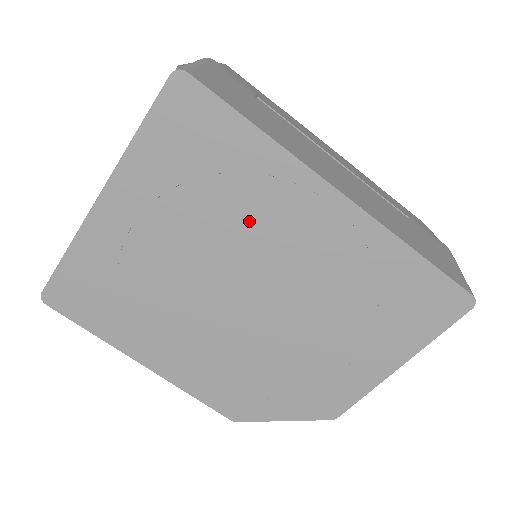
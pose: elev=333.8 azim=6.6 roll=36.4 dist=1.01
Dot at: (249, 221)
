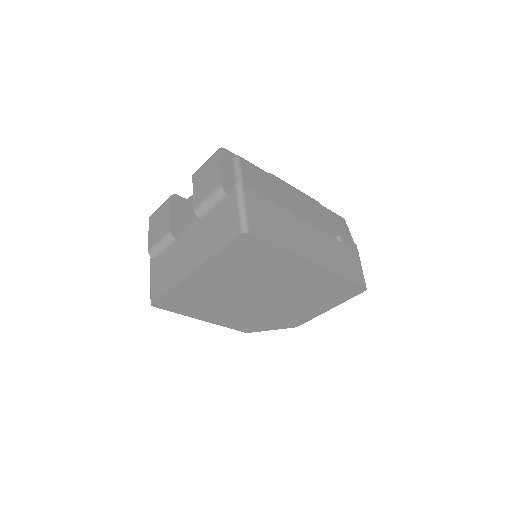
Dot at: (269, 274)
